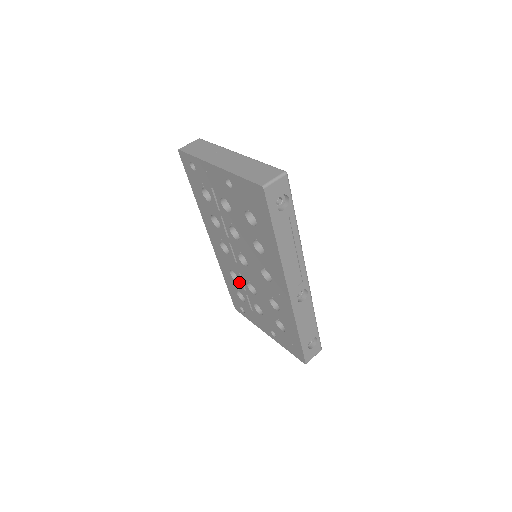
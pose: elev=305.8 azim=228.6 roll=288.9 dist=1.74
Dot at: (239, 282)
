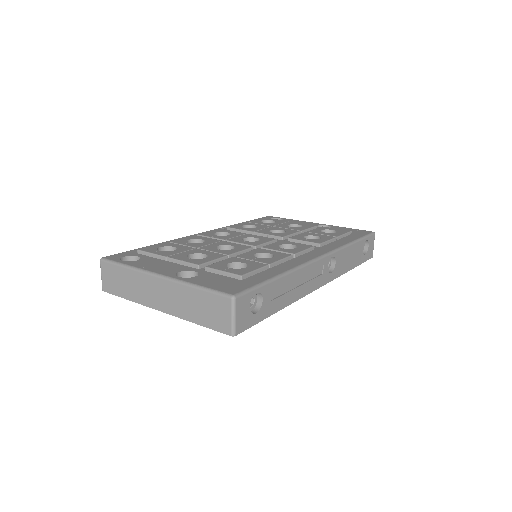
Dot at: occluded
